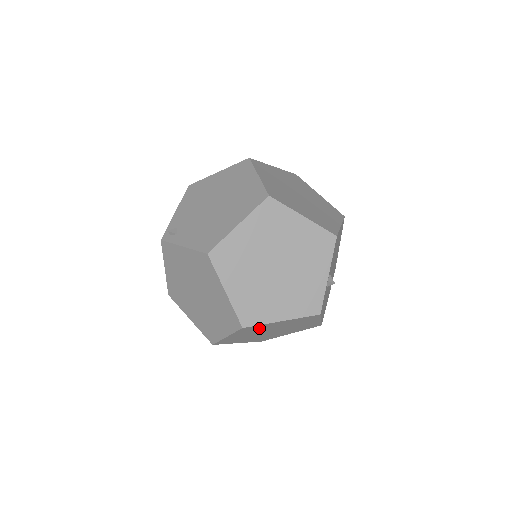
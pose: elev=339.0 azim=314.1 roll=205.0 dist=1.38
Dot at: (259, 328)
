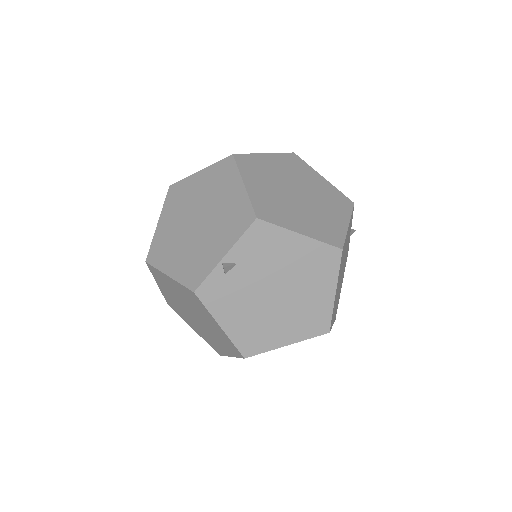
Dot at: (166, 283)
